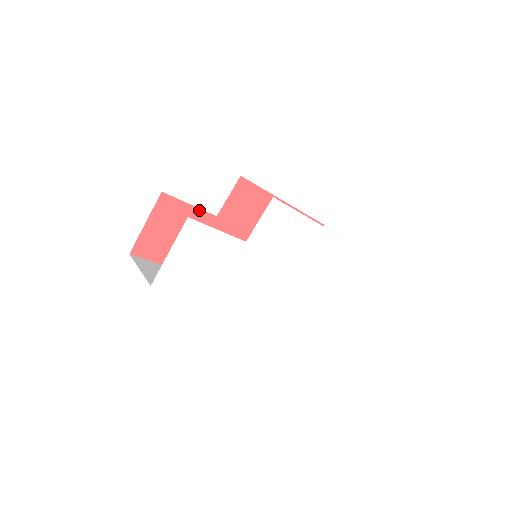
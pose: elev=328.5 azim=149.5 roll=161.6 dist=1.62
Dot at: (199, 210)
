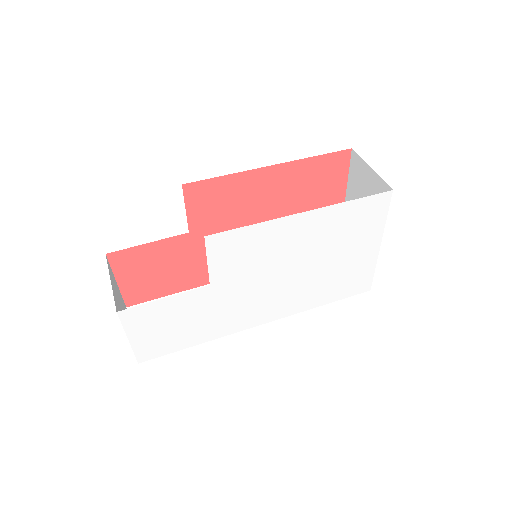
Dot at: (163, 240)
